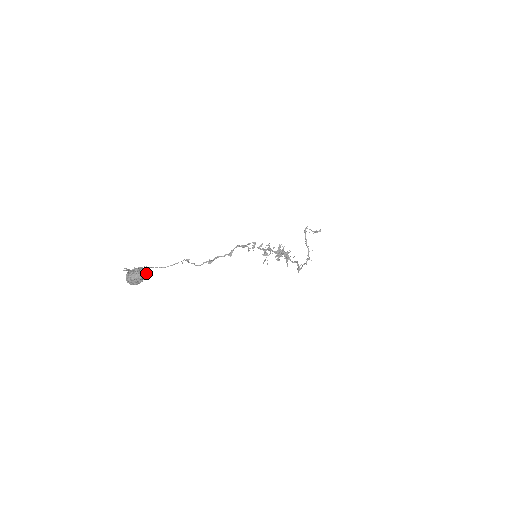
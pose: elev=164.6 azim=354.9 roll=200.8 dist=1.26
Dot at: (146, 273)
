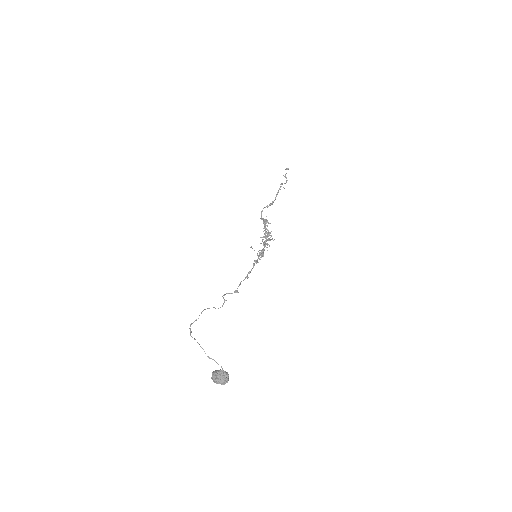
Dot at: (228, 376)
